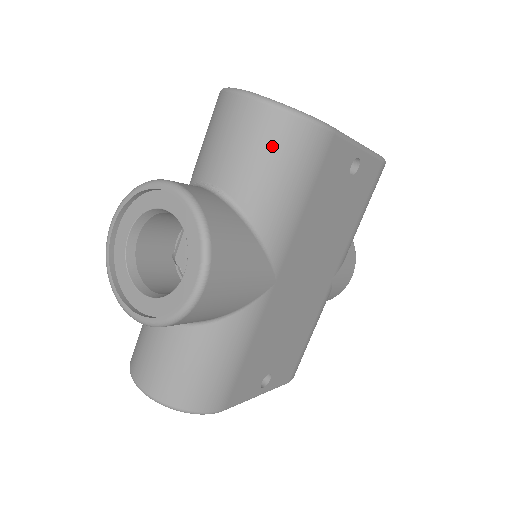
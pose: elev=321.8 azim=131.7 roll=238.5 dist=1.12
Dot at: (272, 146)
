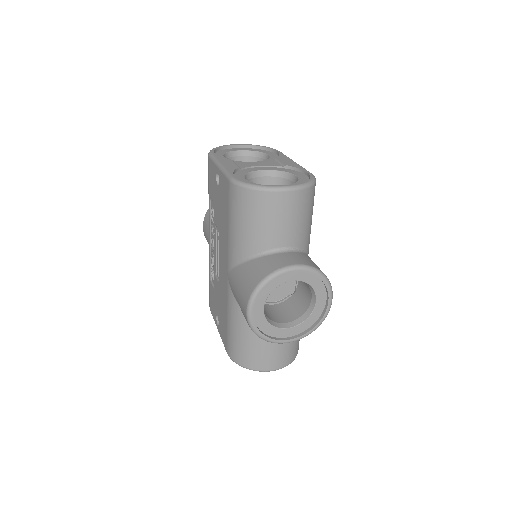
Dot at: (308, 208)
